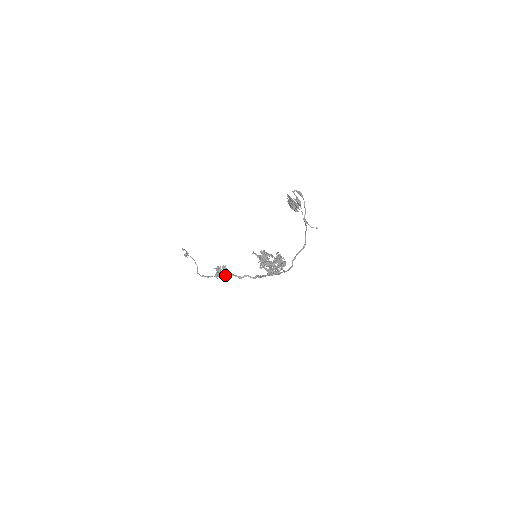
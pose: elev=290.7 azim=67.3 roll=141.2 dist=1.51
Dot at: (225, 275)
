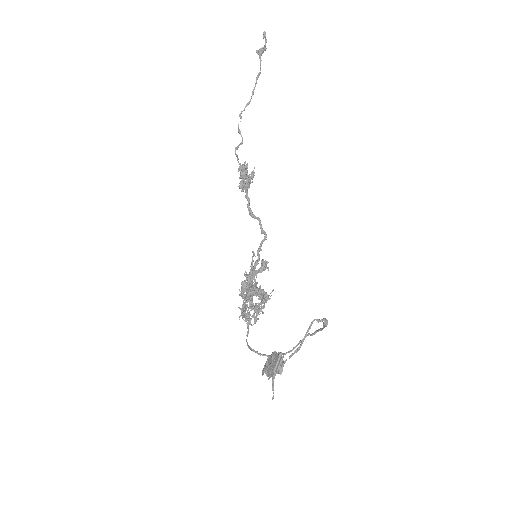
Dot at: (244, 185)
